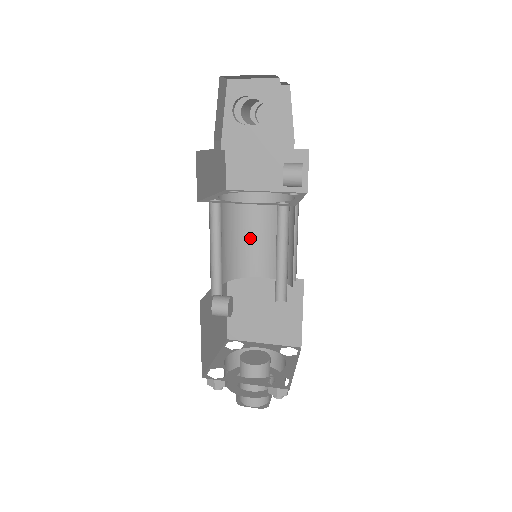
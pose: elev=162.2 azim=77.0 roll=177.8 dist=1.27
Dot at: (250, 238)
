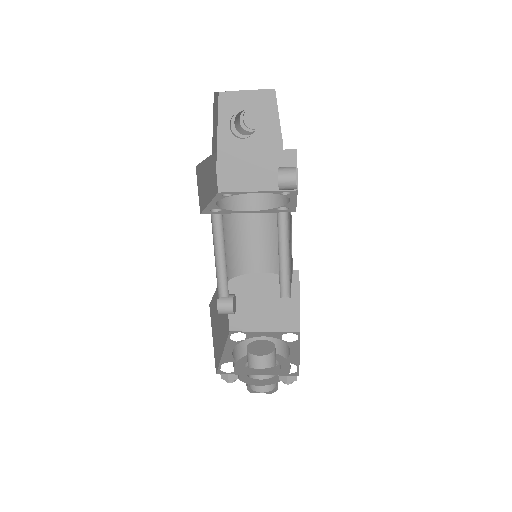
Dot at: (246, 237)
